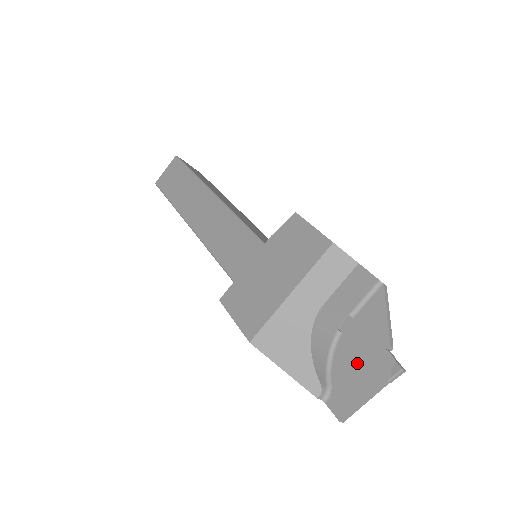
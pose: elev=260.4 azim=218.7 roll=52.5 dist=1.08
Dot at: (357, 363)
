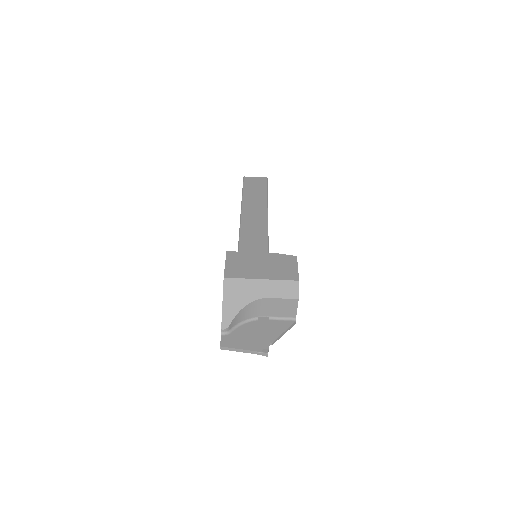
Dot at: (252, 335)
